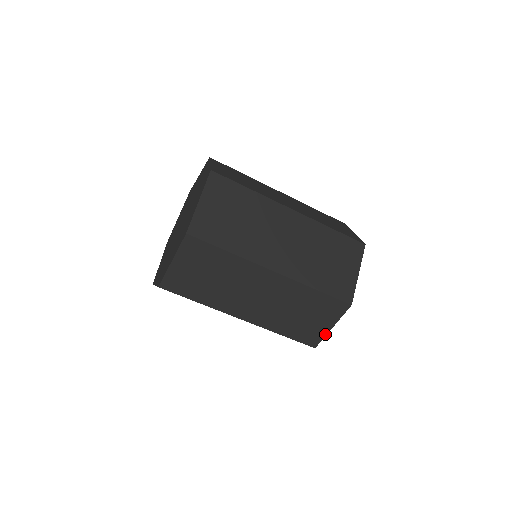
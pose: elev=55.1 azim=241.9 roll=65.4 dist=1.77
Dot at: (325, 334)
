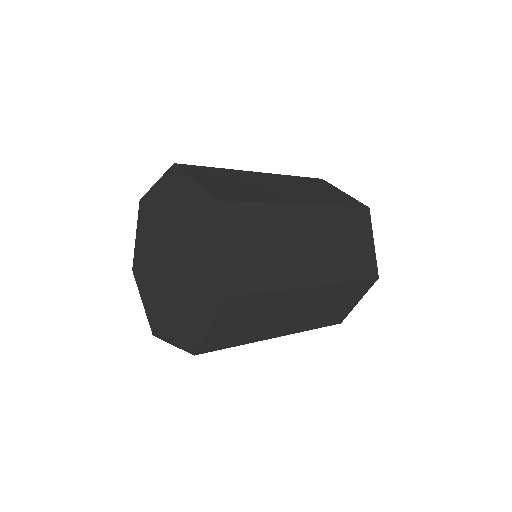
Dot at: occluded
